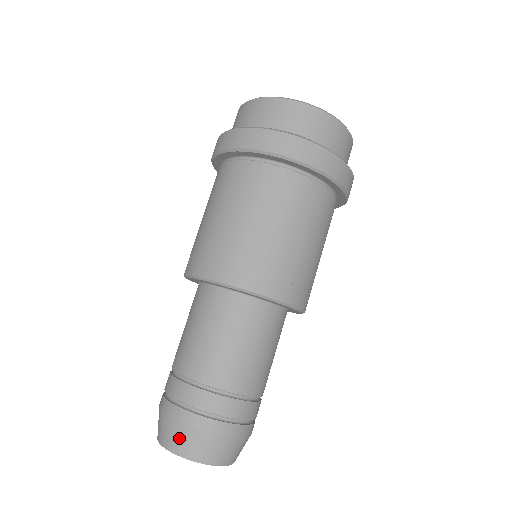
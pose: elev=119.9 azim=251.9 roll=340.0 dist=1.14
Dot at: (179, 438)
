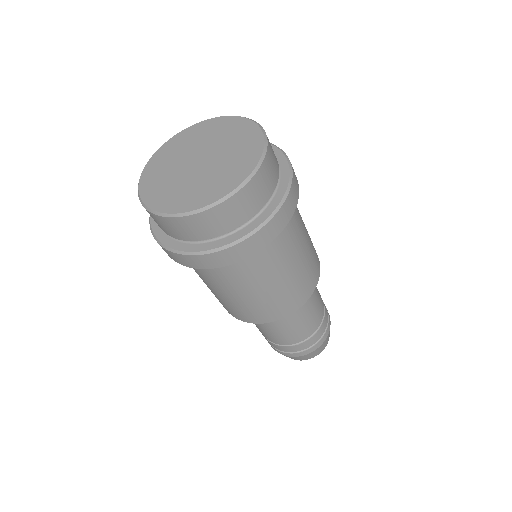
Dot at: (301, 359)
